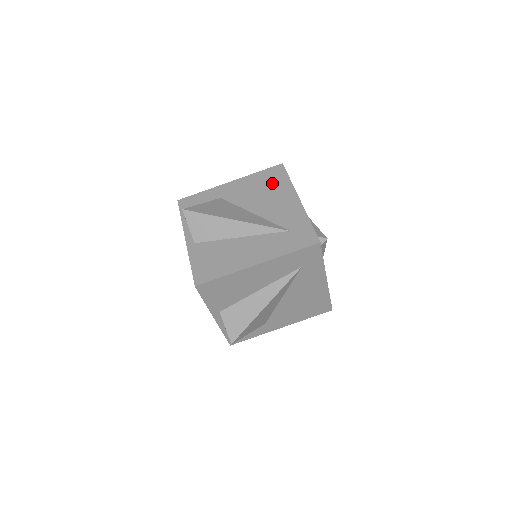
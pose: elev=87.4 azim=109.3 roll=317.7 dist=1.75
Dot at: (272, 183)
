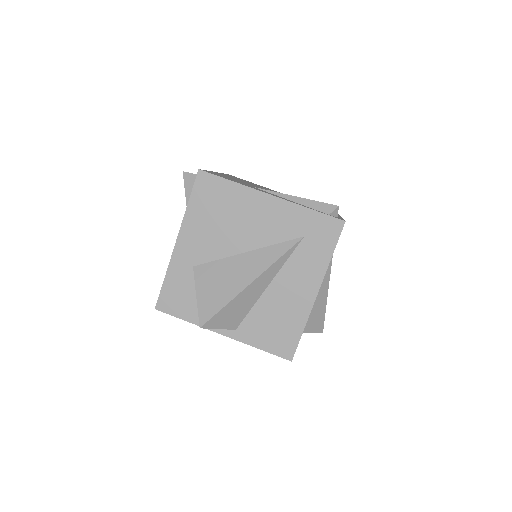
Dot at: (220, 203)
